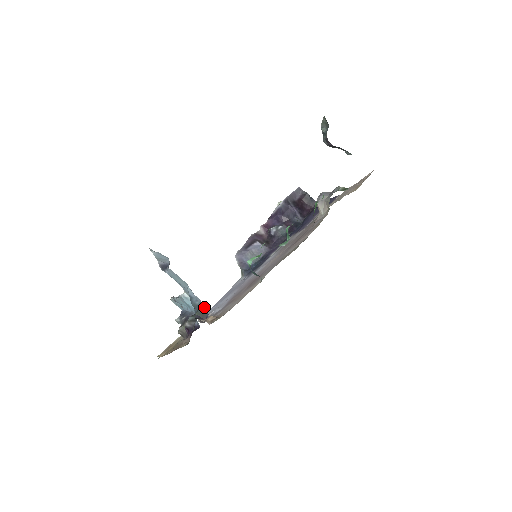
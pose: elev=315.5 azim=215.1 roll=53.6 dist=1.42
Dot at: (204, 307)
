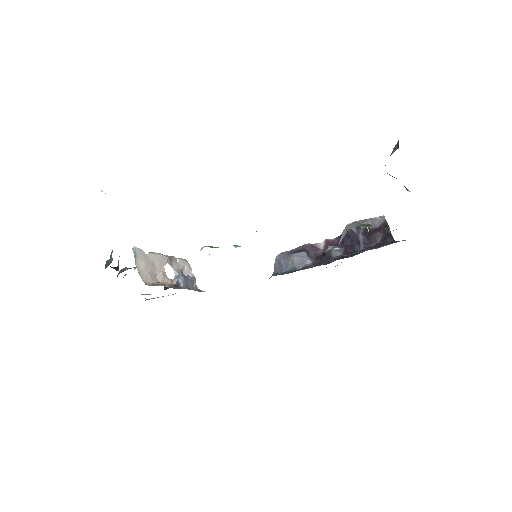
Dot at: (112, 258)
